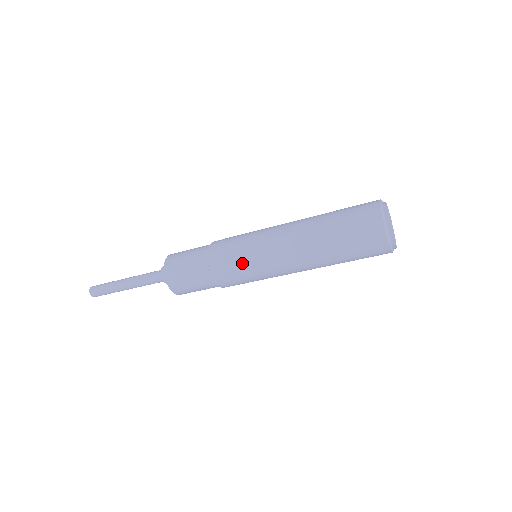
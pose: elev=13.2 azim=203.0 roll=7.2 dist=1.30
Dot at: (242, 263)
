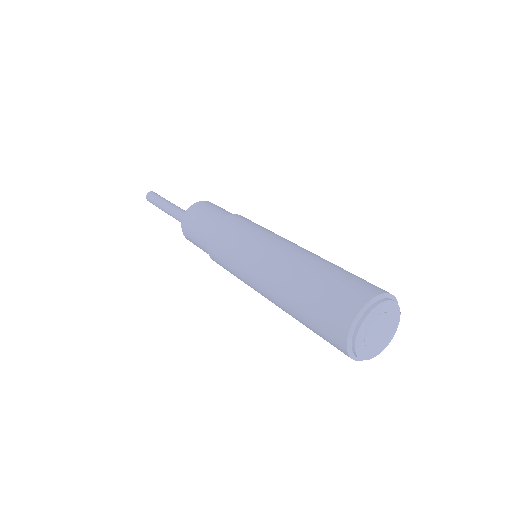
Dot at: (232, 273)
